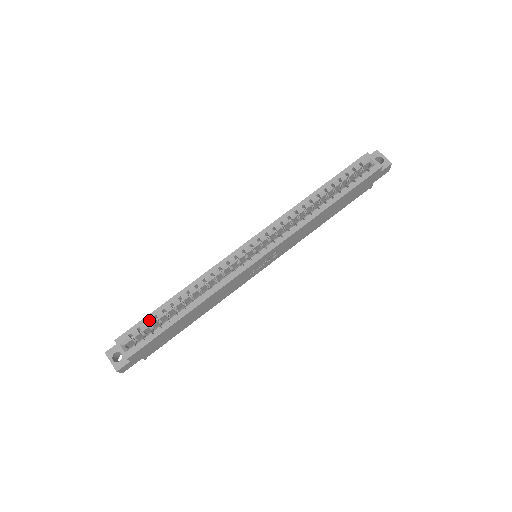
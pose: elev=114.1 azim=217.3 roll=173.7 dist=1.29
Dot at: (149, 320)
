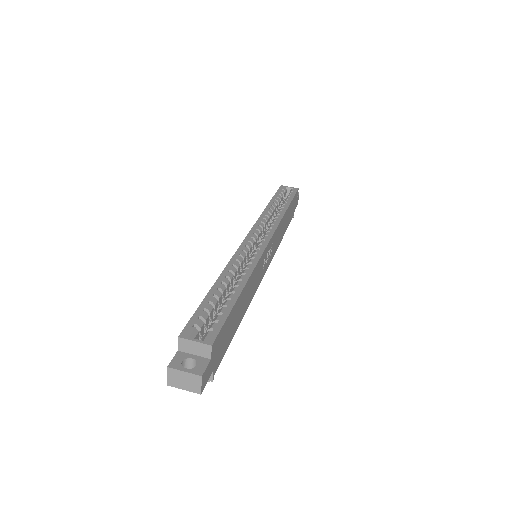
Dot at: (205, 307)
